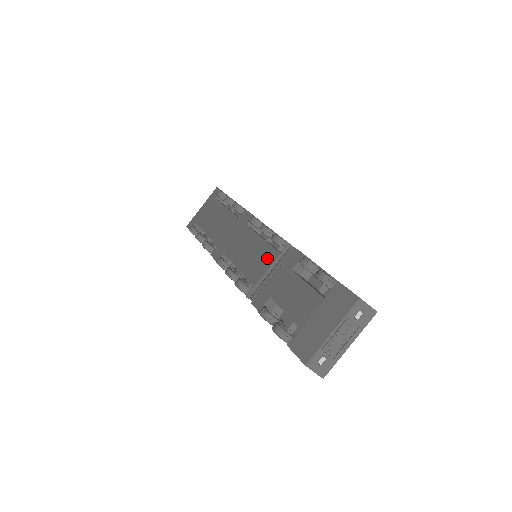
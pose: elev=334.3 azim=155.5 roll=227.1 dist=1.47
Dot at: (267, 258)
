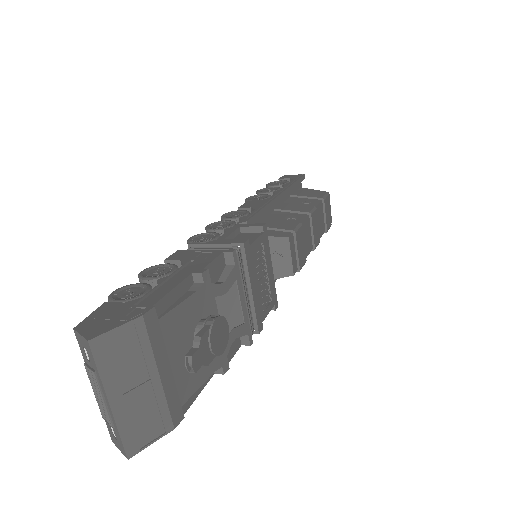
Dot at: occluded
